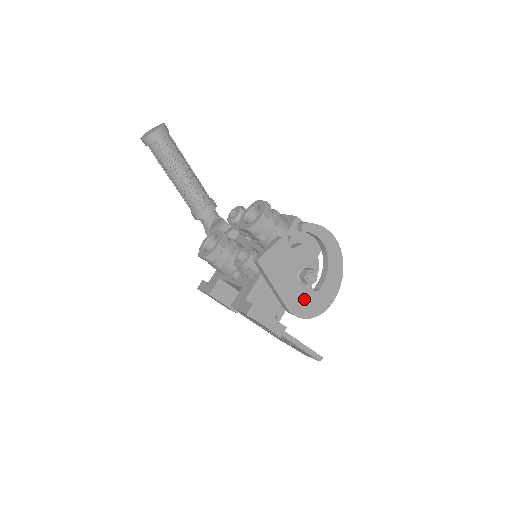
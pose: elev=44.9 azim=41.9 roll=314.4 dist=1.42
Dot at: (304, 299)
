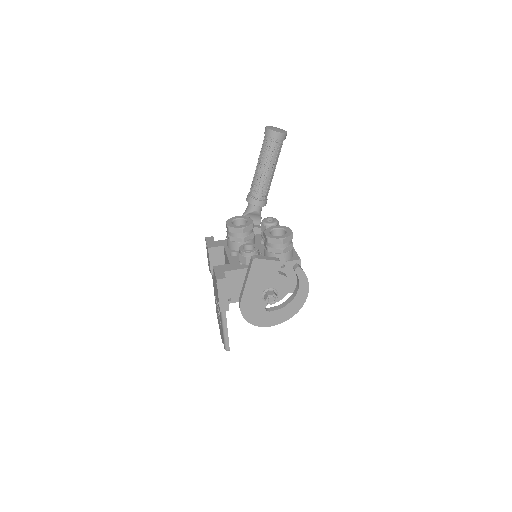
Dot at: (255, 307)
